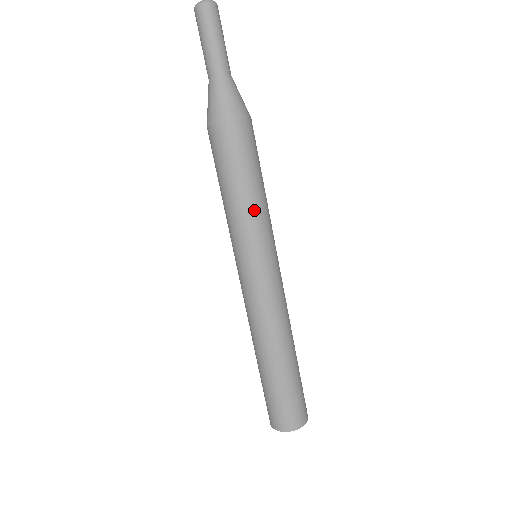
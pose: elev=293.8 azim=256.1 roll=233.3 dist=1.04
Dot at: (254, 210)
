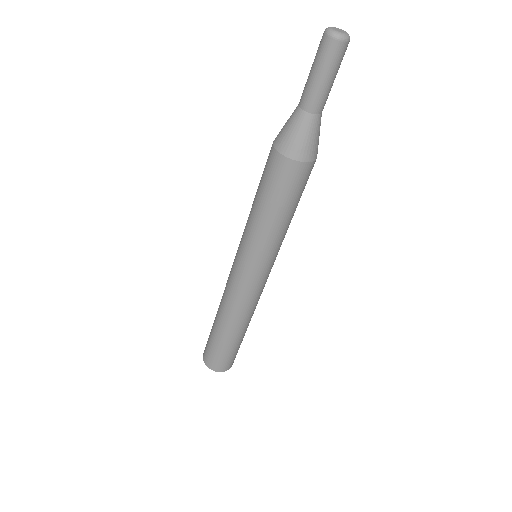
Dot at: (262, 231)
